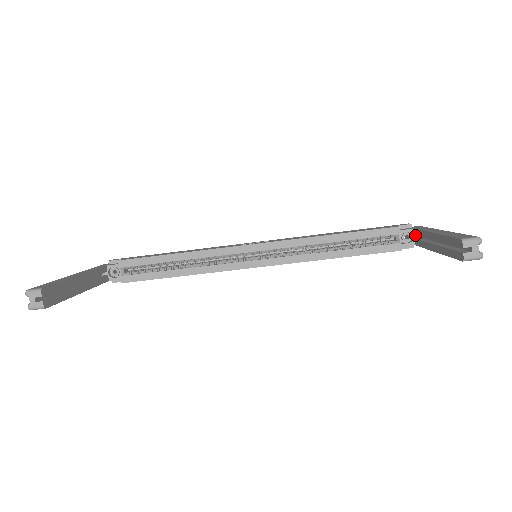
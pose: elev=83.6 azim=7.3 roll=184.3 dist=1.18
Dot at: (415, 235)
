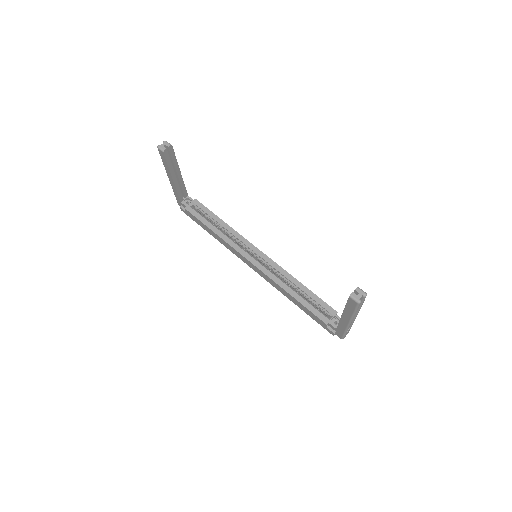
Dot at: occluded
